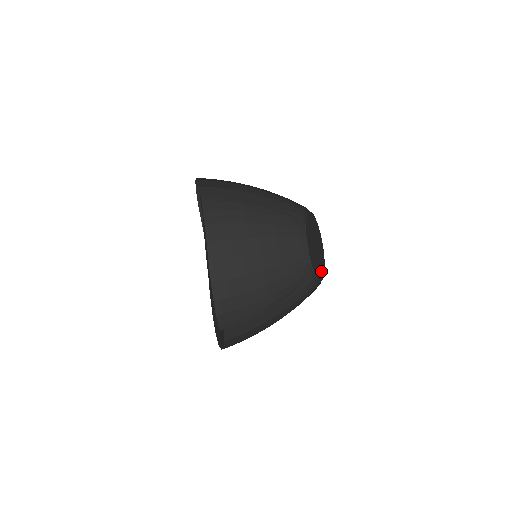
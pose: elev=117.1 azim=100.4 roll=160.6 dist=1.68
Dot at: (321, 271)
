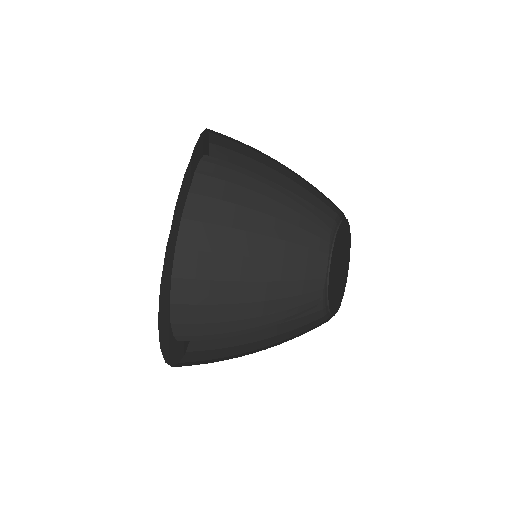
Dot at: (338, 298)
